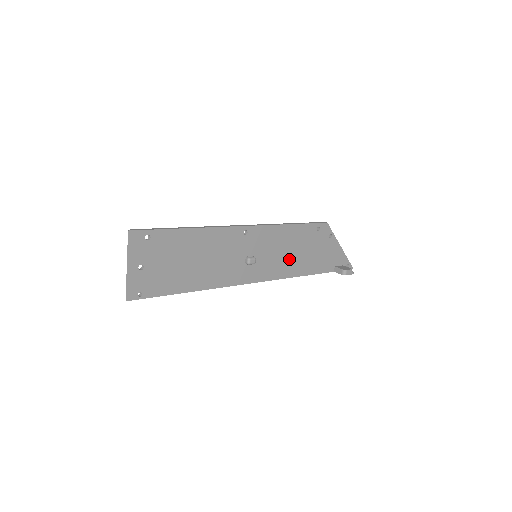
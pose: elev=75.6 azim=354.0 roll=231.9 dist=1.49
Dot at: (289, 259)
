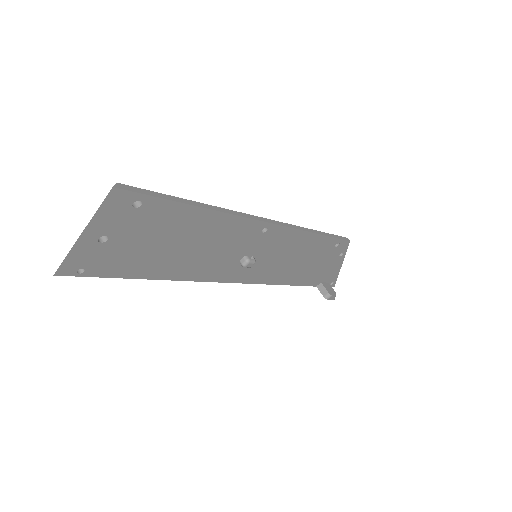
Dot at: (286, 267)
